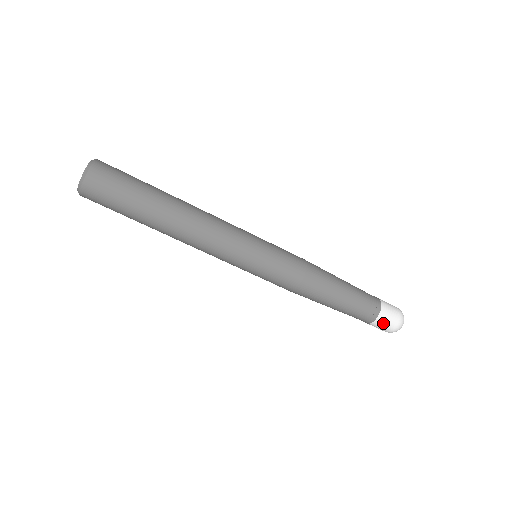
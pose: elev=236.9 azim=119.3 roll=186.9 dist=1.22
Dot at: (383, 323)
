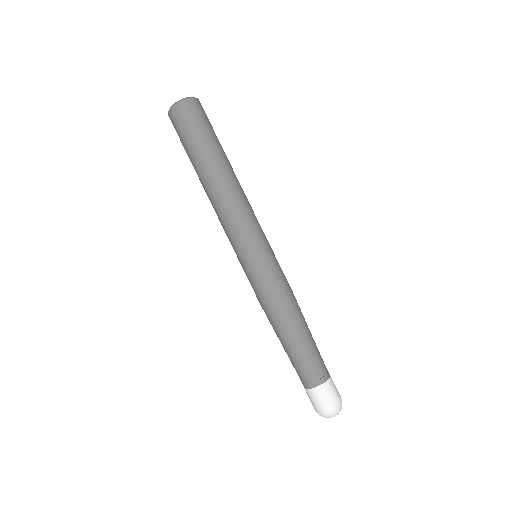
Dot at: (322, 395)
